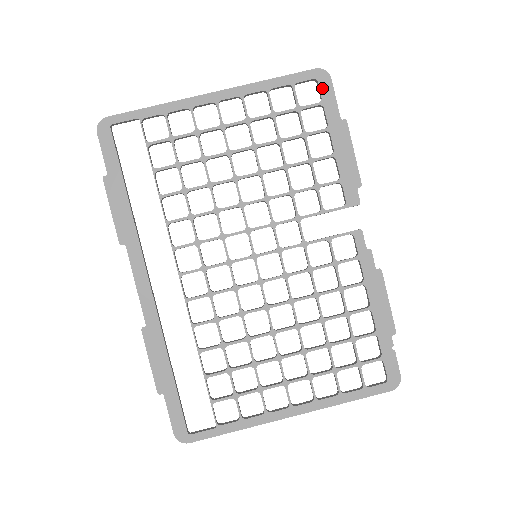
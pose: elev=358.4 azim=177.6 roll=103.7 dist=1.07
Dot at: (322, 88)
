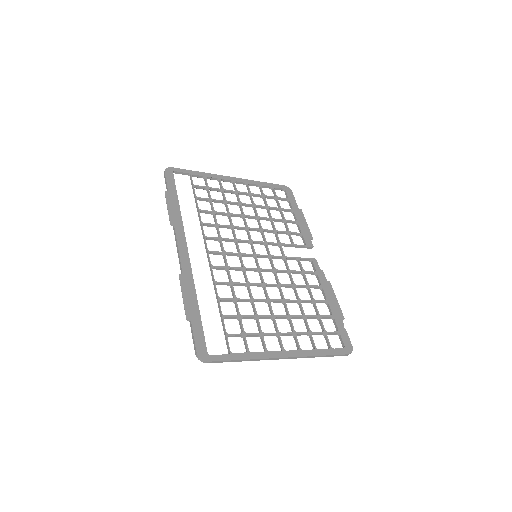
Dot at: (288, 193)
